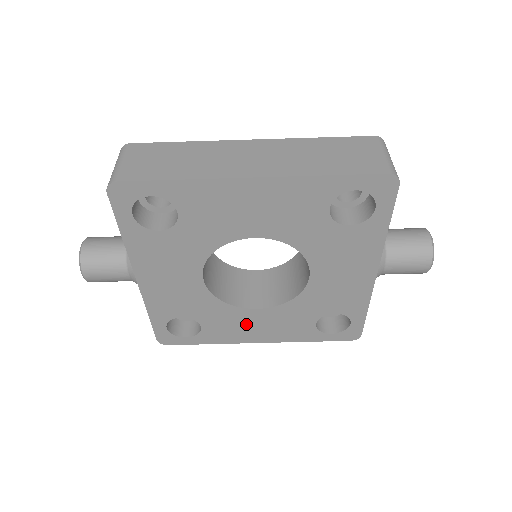
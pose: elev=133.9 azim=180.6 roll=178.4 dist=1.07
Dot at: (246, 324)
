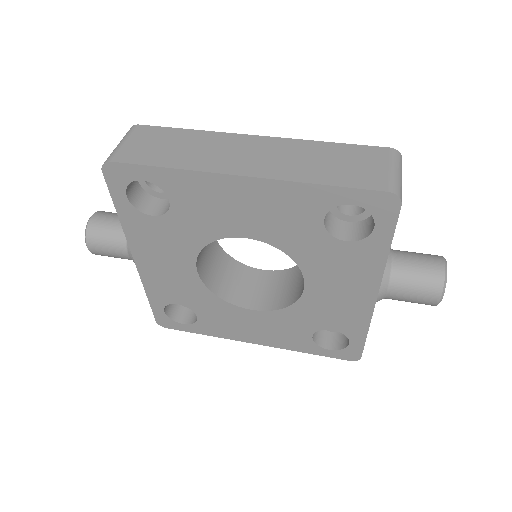
Dot at: (241, 323)
